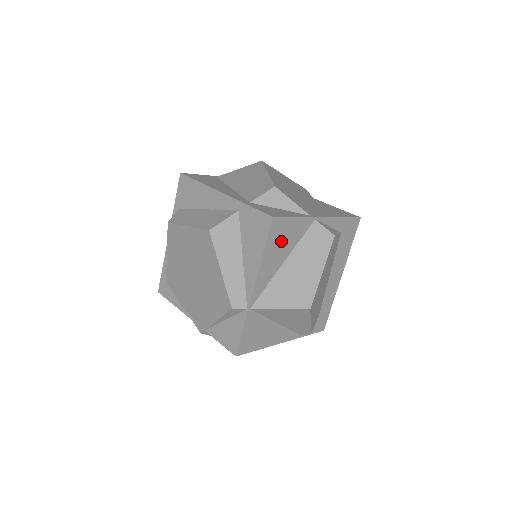
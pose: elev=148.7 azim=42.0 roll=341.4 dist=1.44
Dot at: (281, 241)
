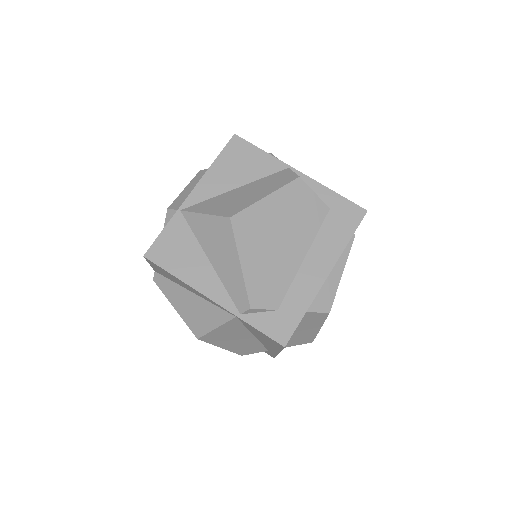
Dot at: (239, 164)
